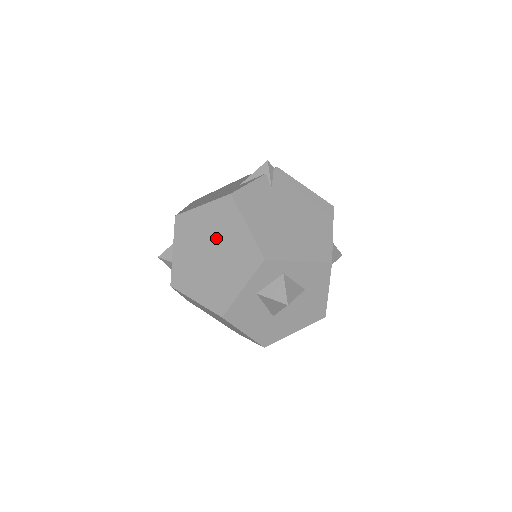
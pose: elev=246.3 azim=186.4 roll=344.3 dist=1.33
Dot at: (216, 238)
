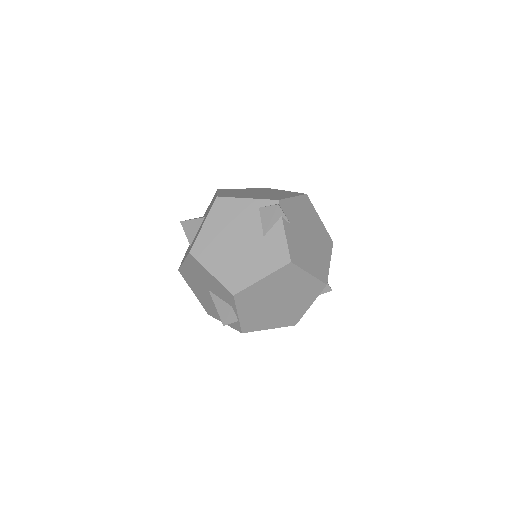
Dot at: (282, 291)
